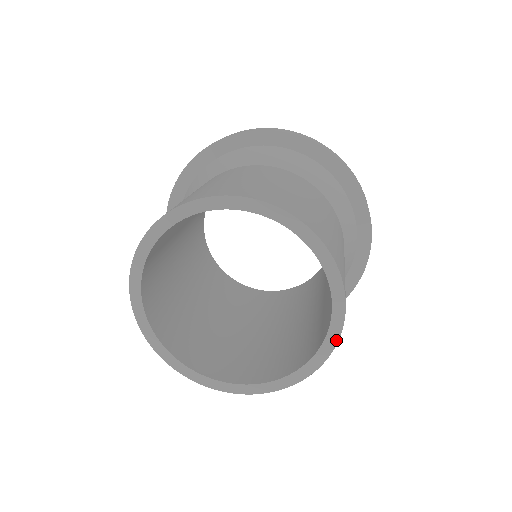
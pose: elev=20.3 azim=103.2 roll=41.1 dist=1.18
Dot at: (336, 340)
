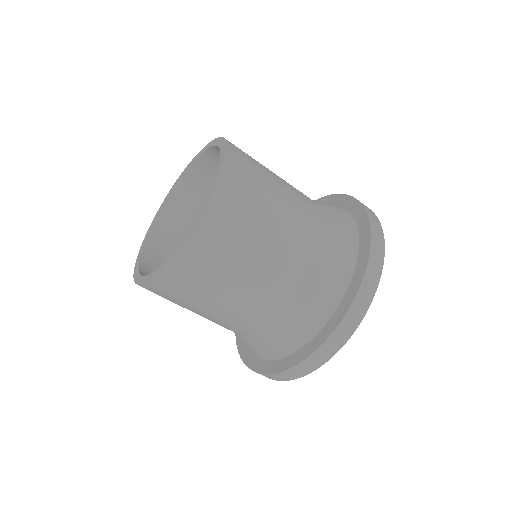
Dot at: (202, 211)
